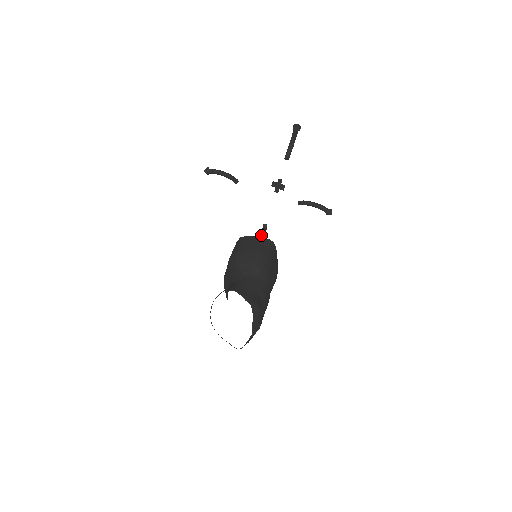
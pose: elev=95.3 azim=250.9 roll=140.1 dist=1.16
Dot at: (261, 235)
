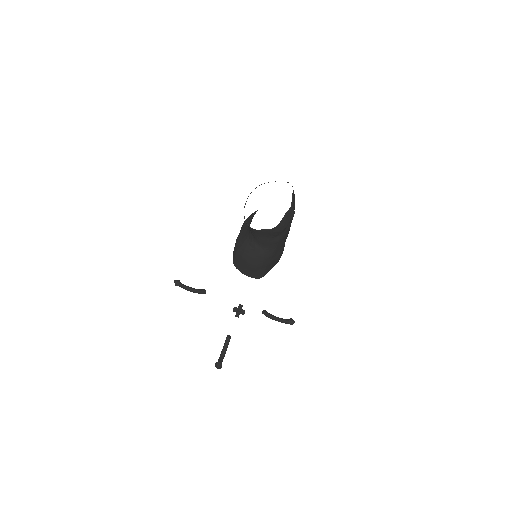
Dot at: (222, 352)
